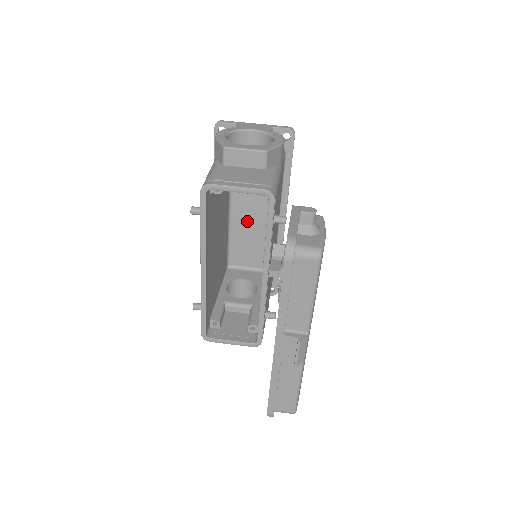
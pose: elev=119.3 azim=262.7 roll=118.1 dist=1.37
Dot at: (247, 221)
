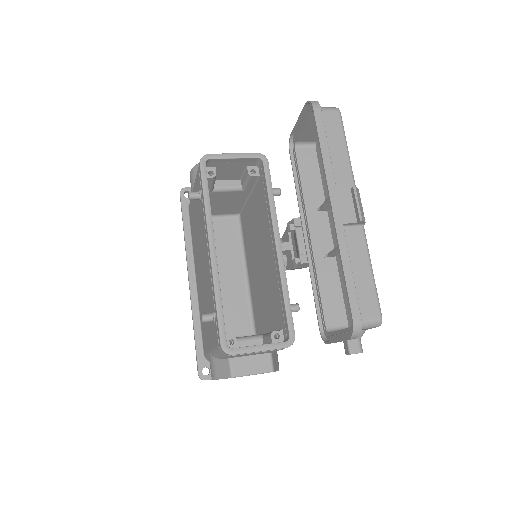
Dot at: (225, 279)
